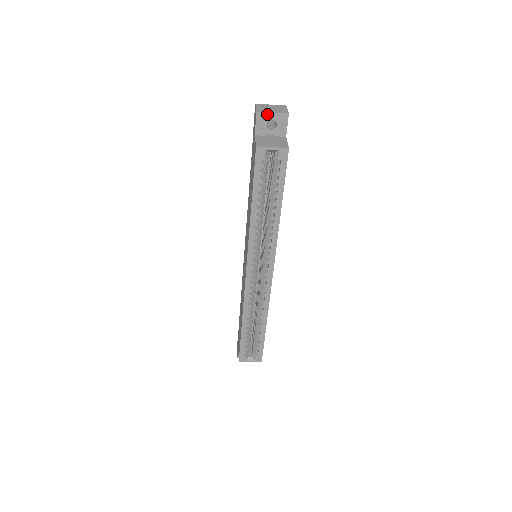
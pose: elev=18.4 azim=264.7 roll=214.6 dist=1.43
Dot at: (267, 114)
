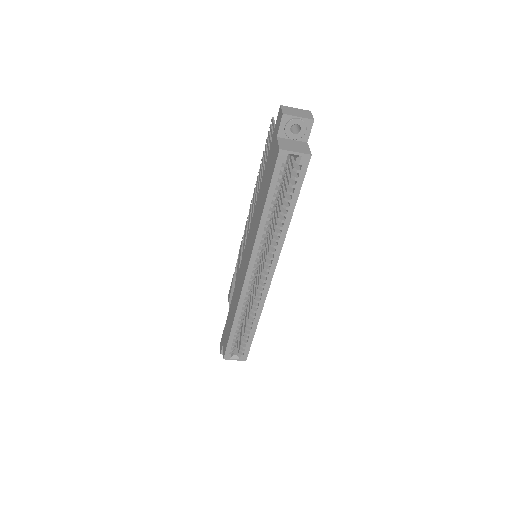
Dot at: (293, 117)
